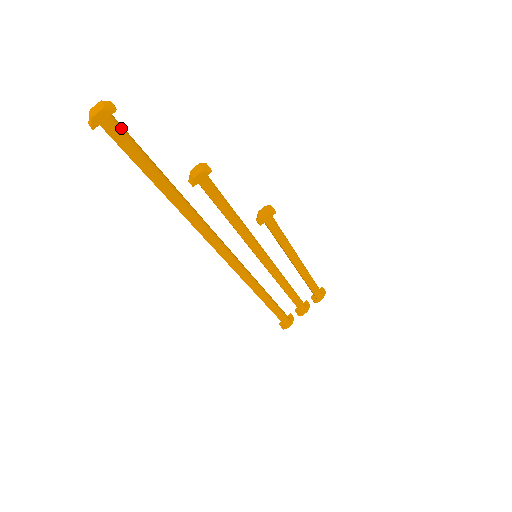
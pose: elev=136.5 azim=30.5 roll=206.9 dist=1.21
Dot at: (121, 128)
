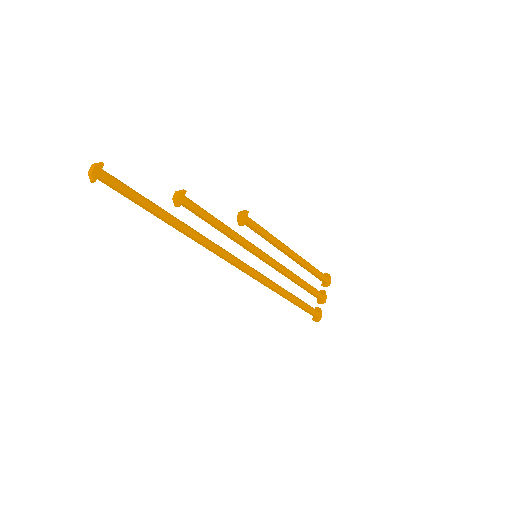
Dot at: (112, 176)
